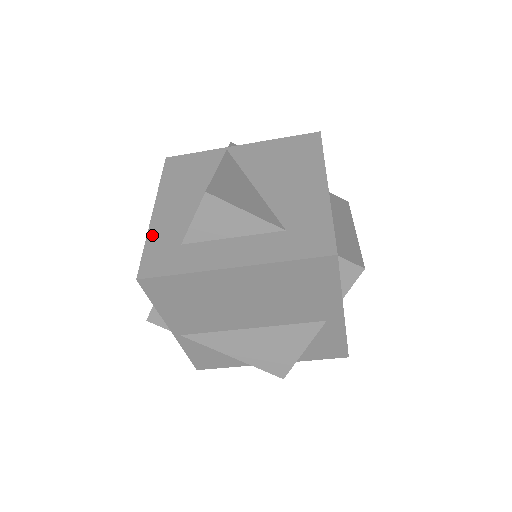
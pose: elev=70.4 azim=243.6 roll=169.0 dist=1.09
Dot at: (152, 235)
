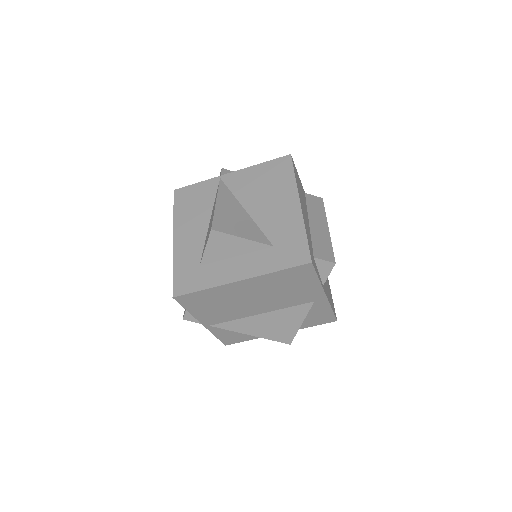
Dot at: (177, 260)
